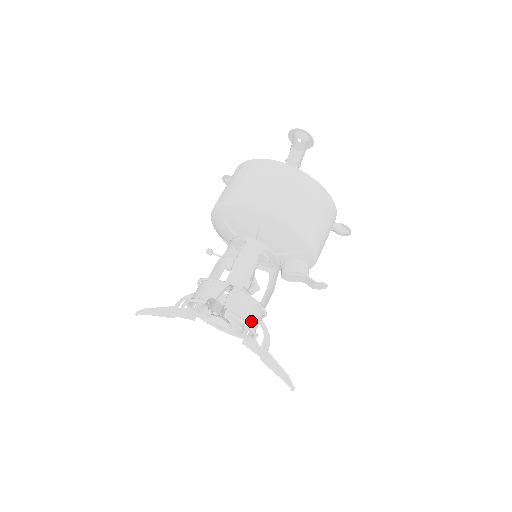
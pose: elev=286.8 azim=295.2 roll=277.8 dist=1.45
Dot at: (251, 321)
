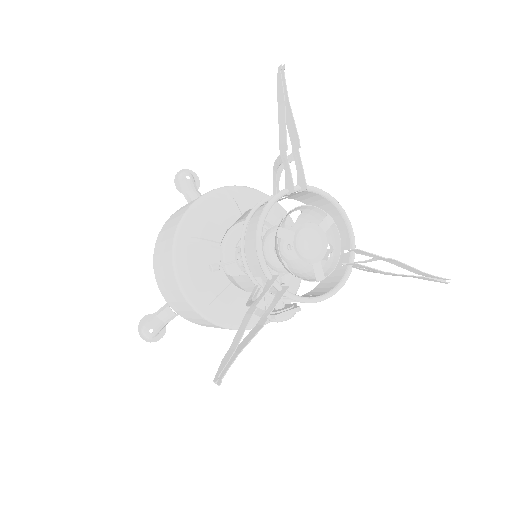
Dot at: (328, 207)
